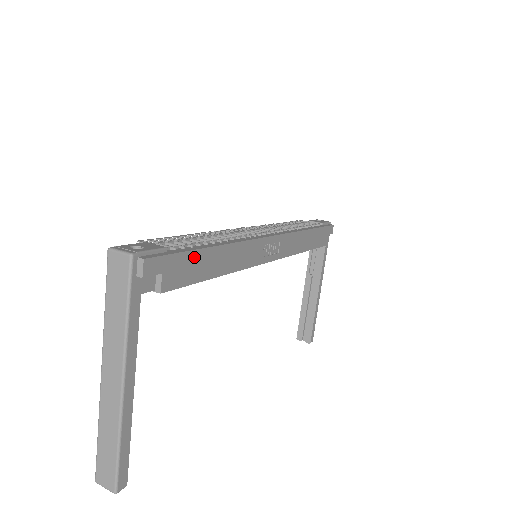
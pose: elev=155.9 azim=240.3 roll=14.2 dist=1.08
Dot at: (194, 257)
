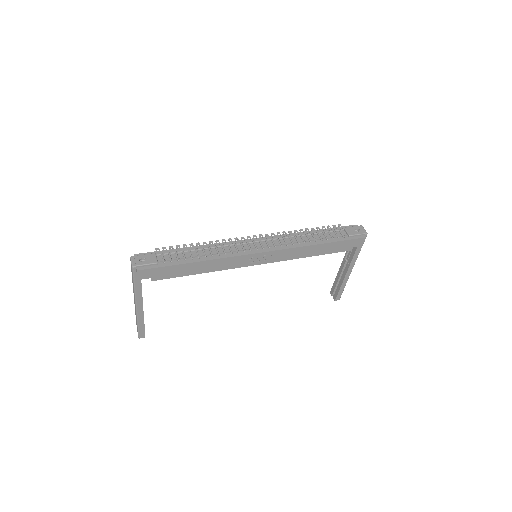
Dot at: (176, 267)
